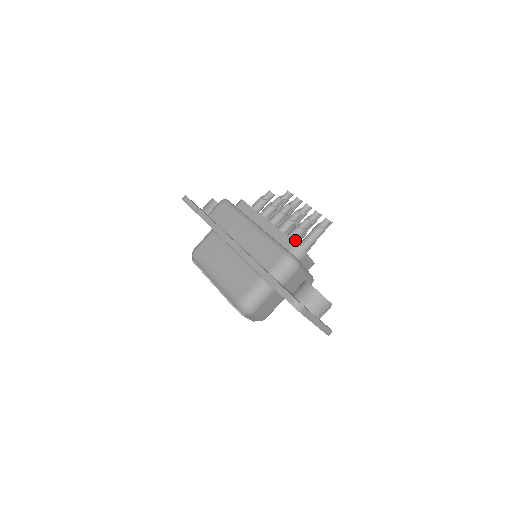
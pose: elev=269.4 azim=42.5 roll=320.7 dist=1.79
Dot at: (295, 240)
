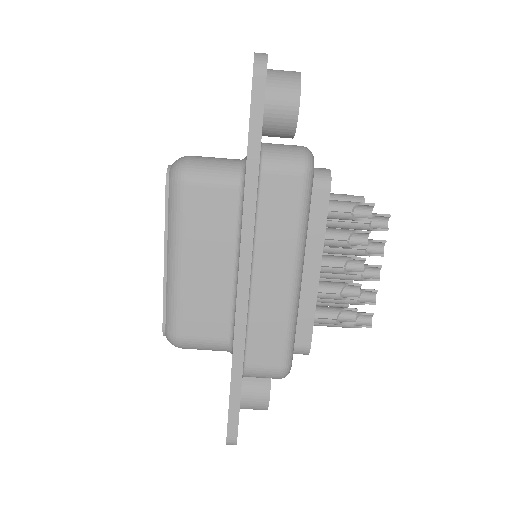
Dot at: (315, 322)
